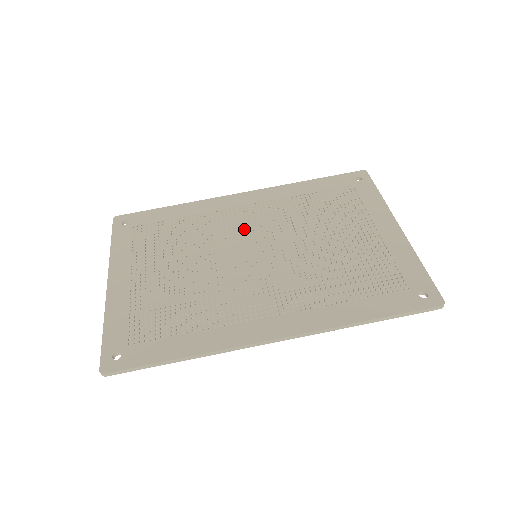
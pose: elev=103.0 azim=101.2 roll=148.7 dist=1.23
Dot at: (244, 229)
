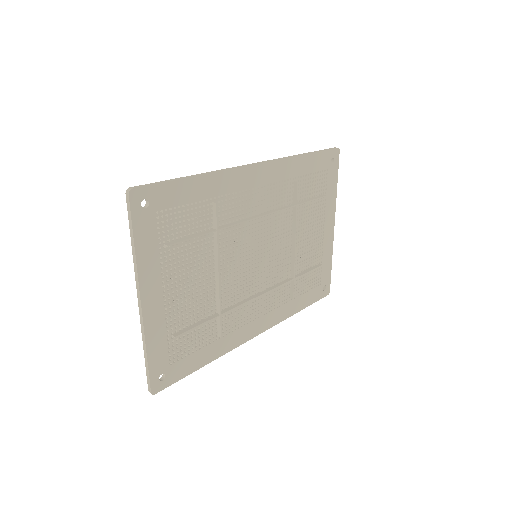
Dot at: occluded
